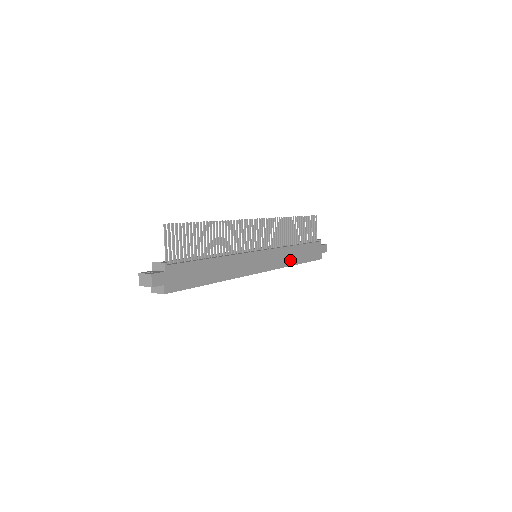
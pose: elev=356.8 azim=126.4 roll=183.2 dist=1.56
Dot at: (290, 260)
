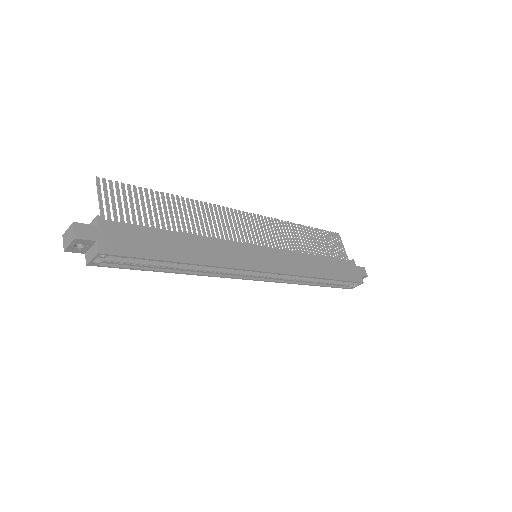
Dot at: (311, 270)
